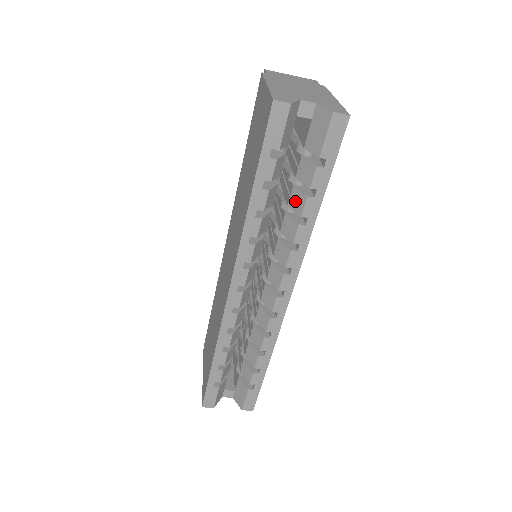
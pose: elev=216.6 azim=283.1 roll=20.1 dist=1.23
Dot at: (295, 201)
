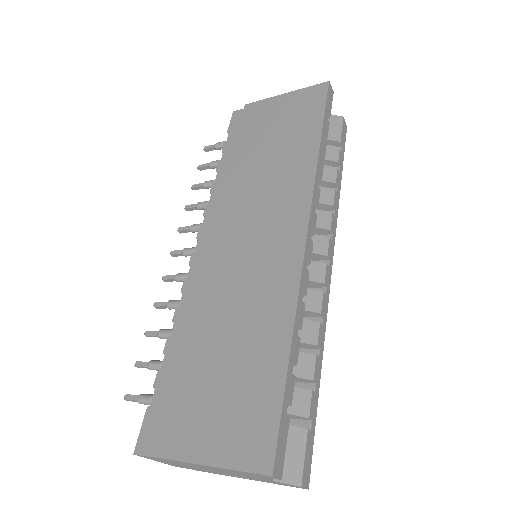
Dot at: (325, 173)
